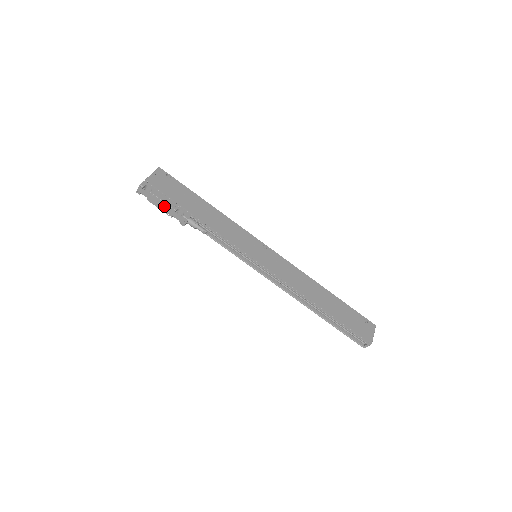
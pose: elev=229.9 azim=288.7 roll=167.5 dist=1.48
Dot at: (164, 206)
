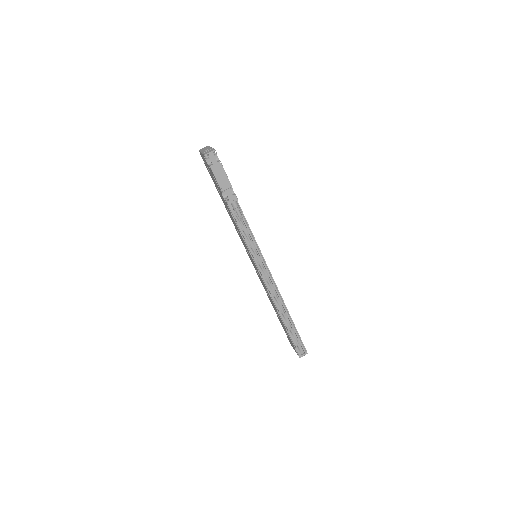
Dot at: (224, 179)
